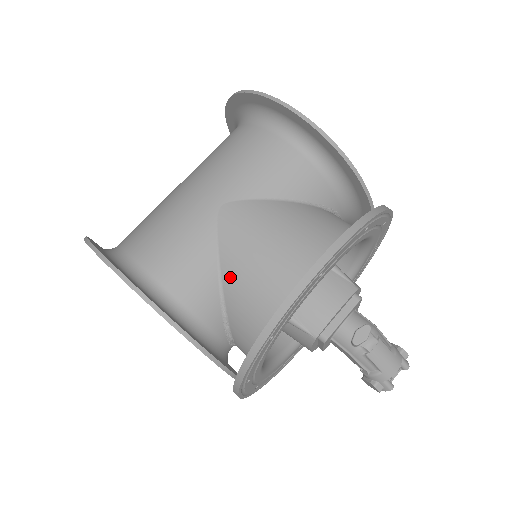
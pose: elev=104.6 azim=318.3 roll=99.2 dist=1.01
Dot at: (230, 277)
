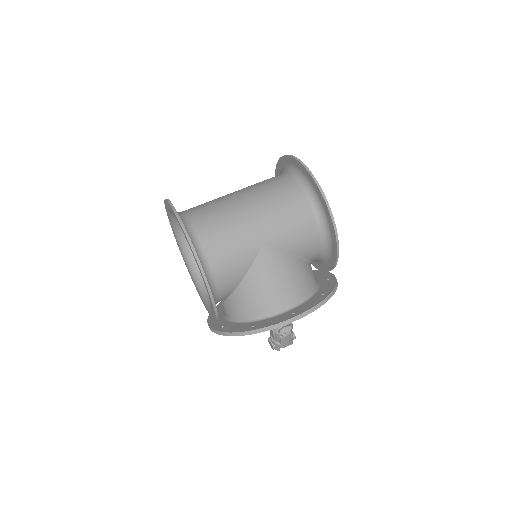
Dot at: (248, 285)
